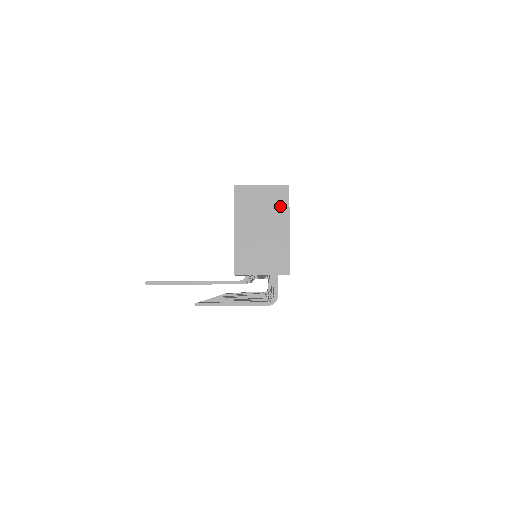
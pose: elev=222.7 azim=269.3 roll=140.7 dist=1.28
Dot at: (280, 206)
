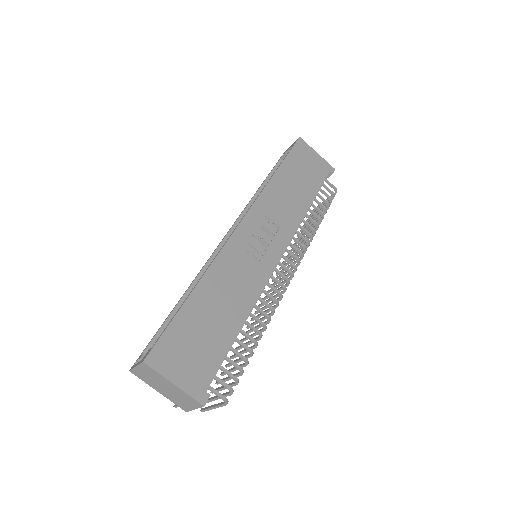
Dot at: (155, 374)
